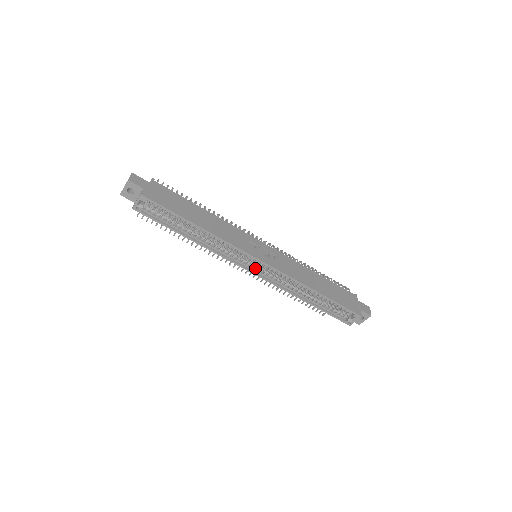
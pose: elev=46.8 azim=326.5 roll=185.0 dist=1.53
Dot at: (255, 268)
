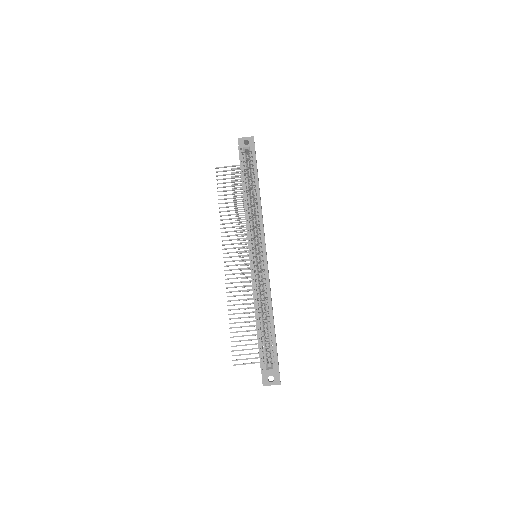
Dot at: (254, 254)
